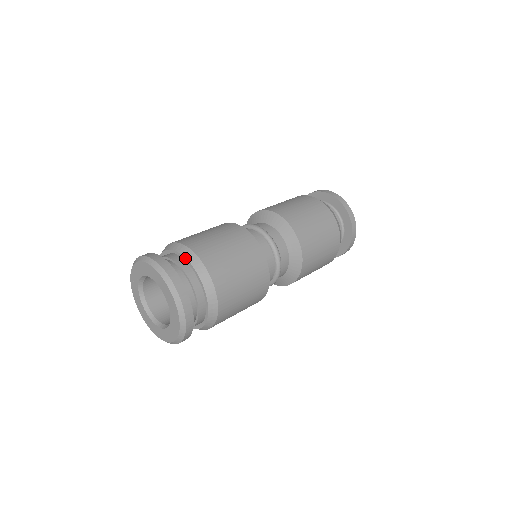
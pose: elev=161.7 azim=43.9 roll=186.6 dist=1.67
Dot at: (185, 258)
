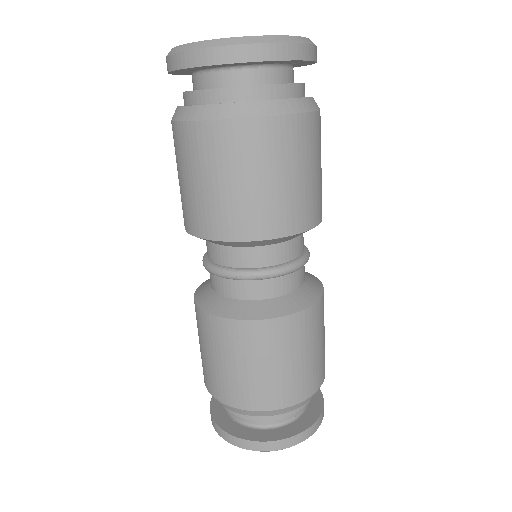
Dot at: occluded
